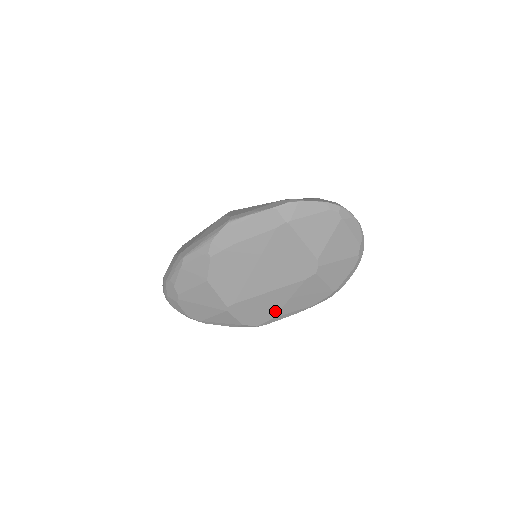
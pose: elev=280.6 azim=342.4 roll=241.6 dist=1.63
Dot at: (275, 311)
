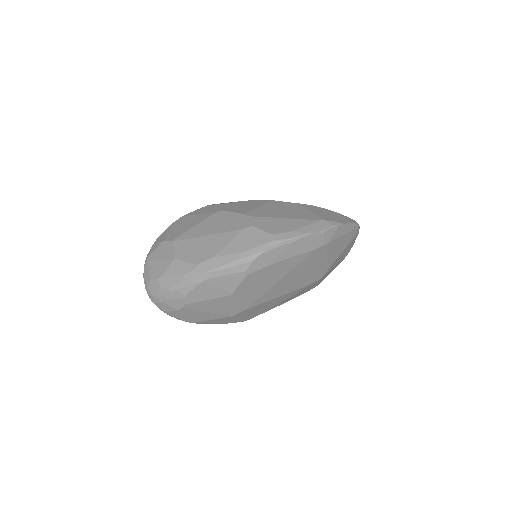
Dot at: (269, 308)
